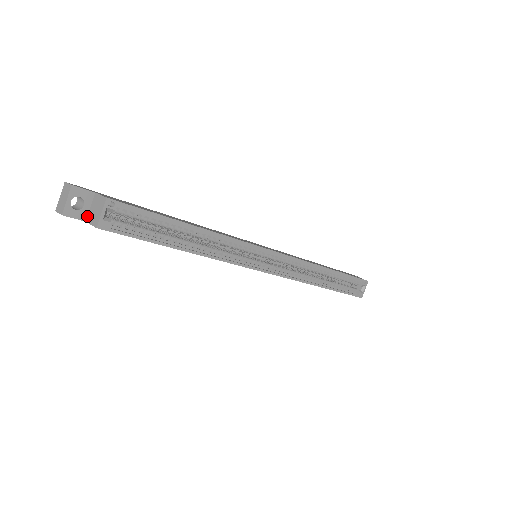
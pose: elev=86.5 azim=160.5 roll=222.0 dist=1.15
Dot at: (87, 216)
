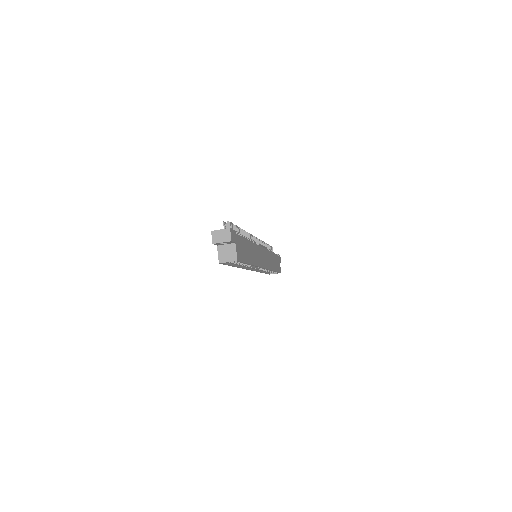
Dot at: (220, 245)
